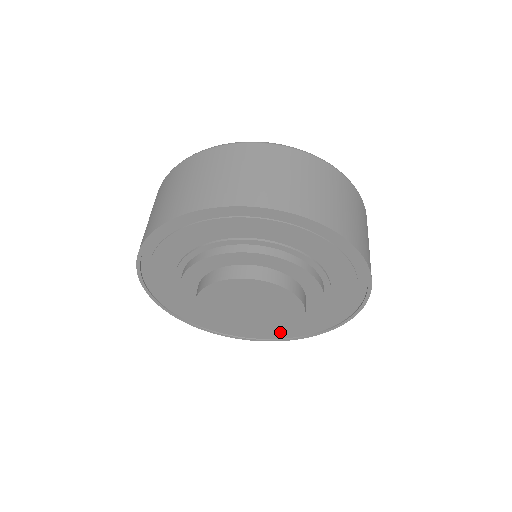
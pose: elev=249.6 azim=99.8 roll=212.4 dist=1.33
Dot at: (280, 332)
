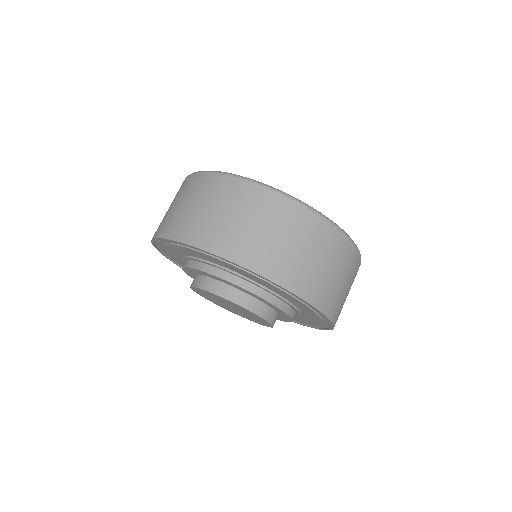
Dot at: (254, 321)
